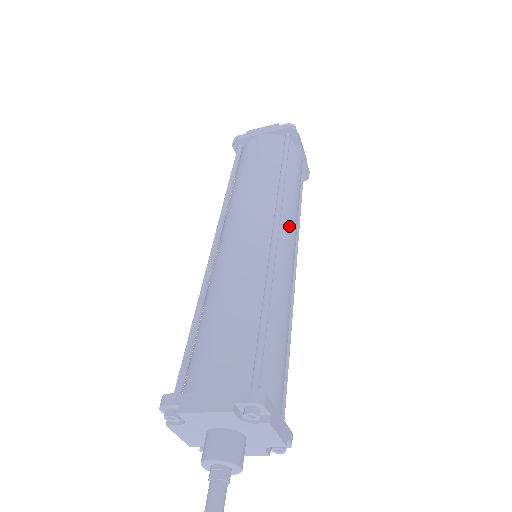
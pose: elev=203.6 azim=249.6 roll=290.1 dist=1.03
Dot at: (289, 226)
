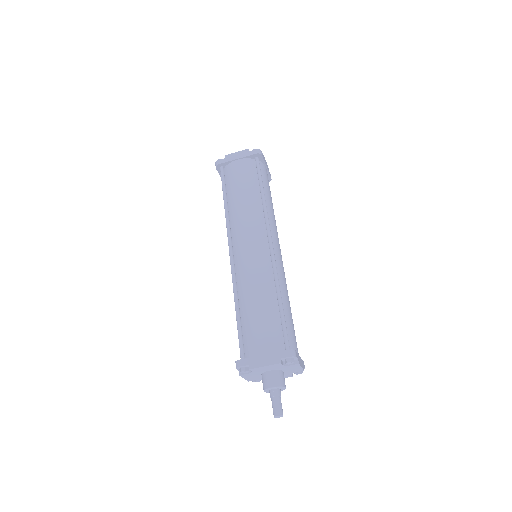
Dot at: (275, 234)
